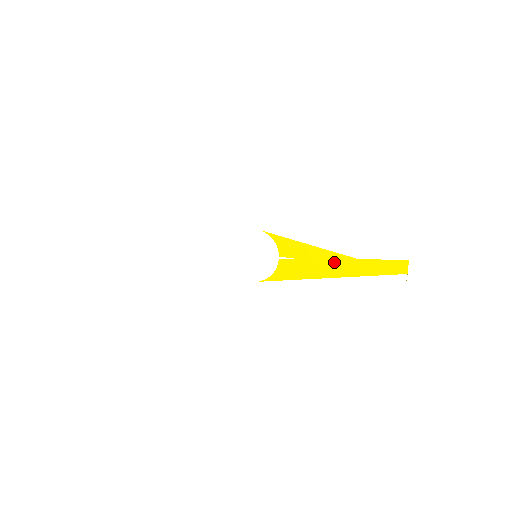
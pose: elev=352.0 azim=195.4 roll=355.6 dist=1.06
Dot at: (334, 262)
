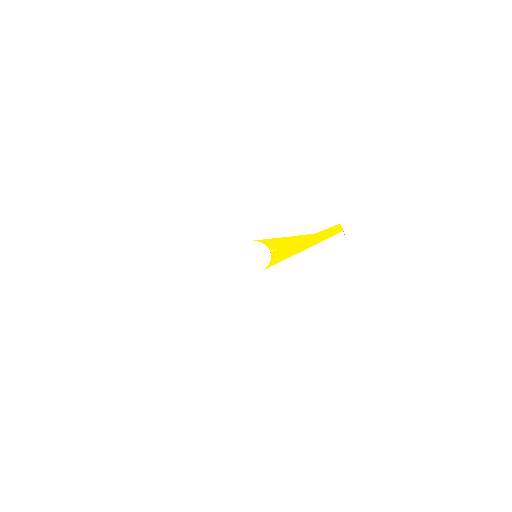
Dot at: (302, 240)
